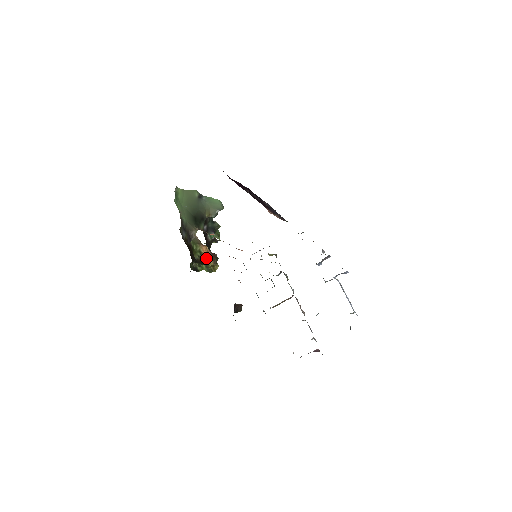
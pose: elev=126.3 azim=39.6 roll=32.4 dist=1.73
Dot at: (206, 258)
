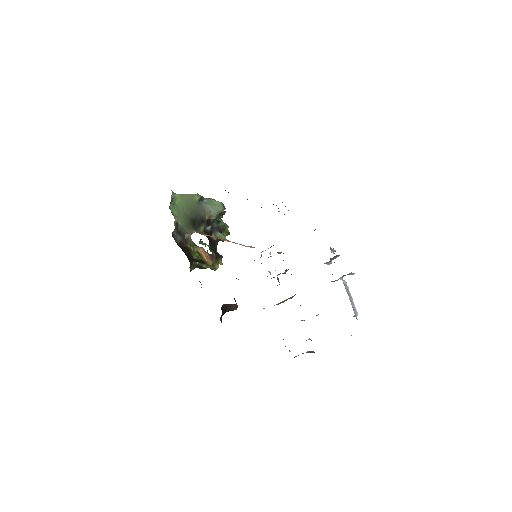
Dot at: (205, 258)
